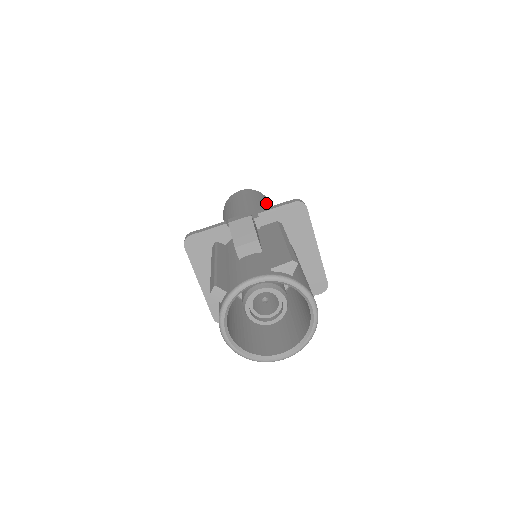
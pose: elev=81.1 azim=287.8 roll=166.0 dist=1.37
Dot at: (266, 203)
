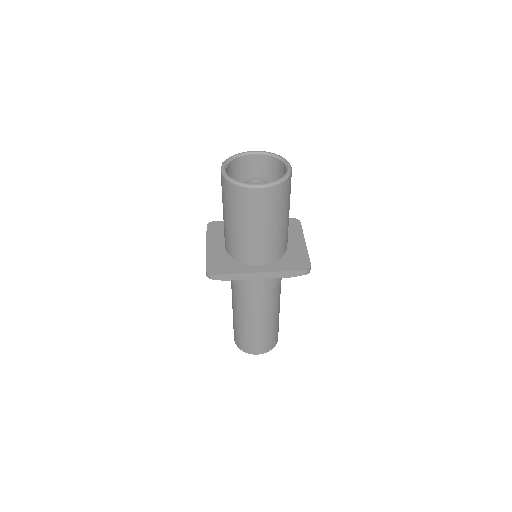
Dot at: occluded
